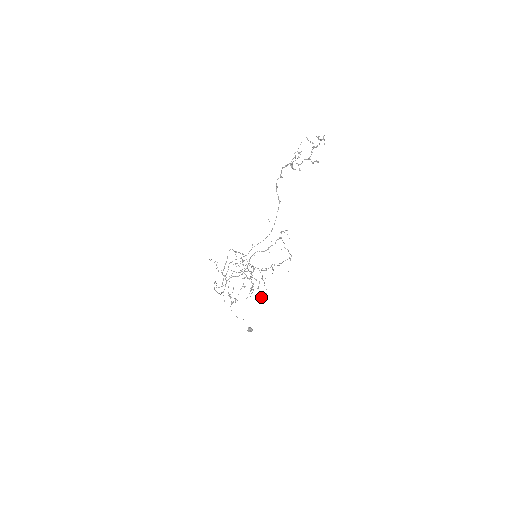
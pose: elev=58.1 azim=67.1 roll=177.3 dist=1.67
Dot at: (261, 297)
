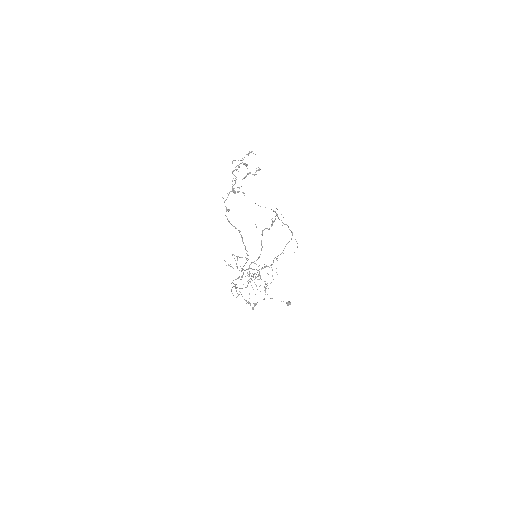
Dot at: occluded
